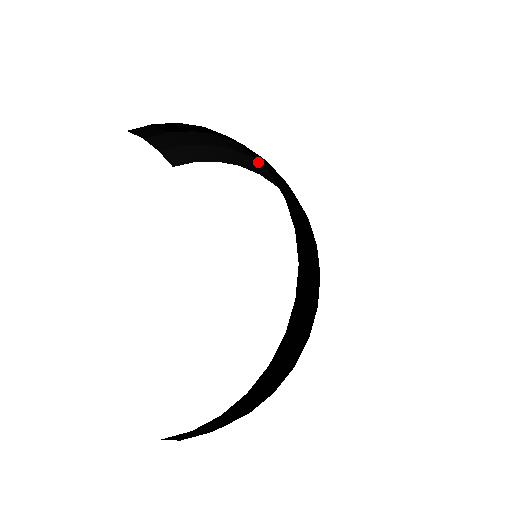
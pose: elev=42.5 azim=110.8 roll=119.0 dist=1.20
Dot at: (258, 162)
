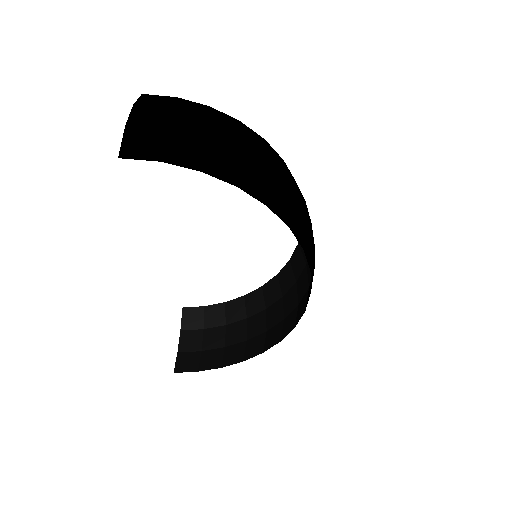
Dot at: (274, 156)
